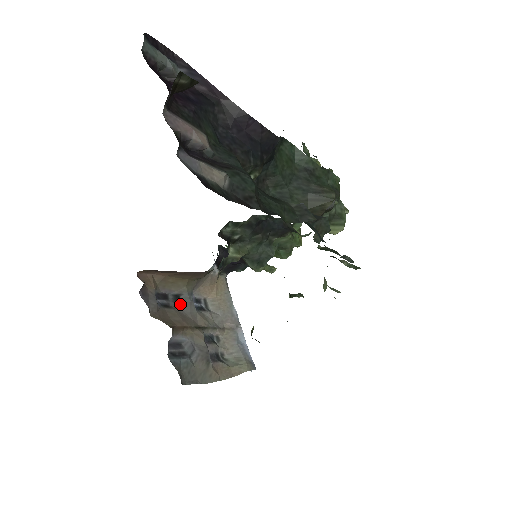
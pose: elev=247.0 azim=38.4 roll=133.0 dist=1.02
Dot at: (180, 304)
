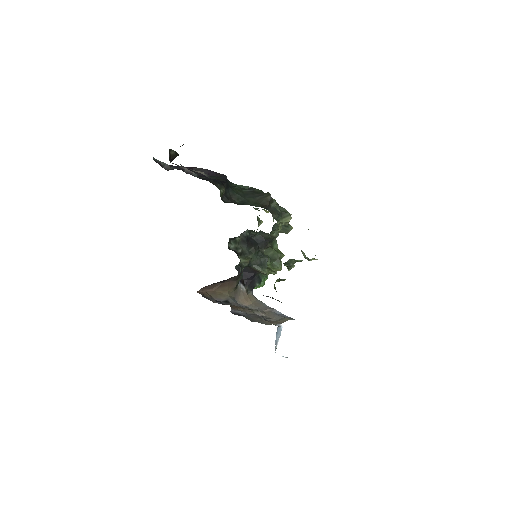
Dot at: (230, 303)
